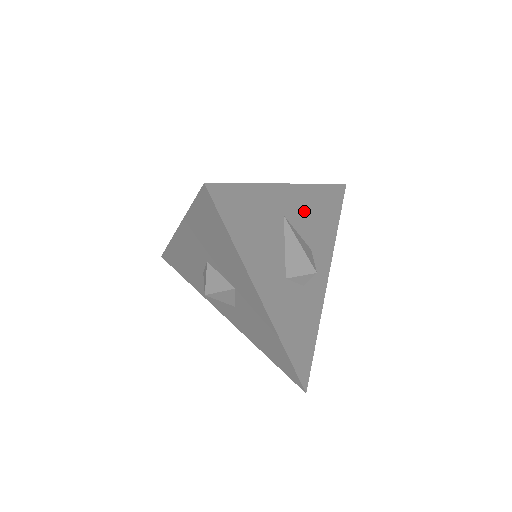
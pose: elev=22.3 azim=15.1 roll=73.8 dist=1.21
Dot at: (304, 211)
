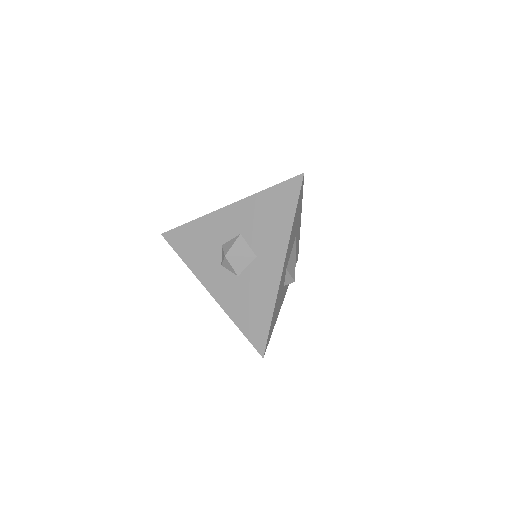
Dot at: occluded
